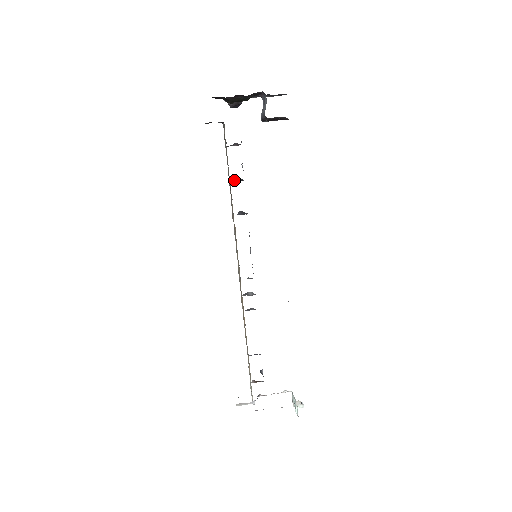
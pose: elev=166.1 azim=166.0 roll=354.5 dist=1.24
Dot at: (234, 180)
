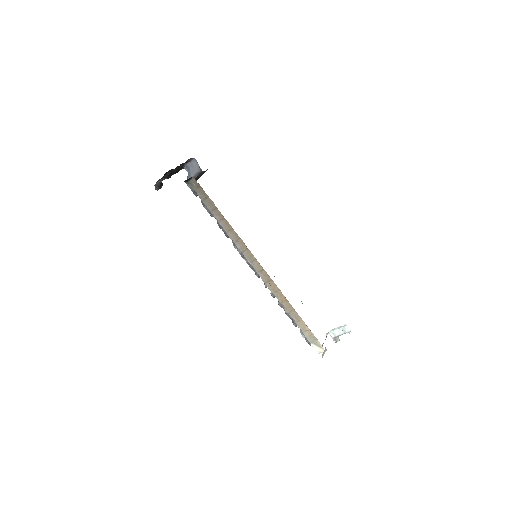
Dot at: (214, 215)
